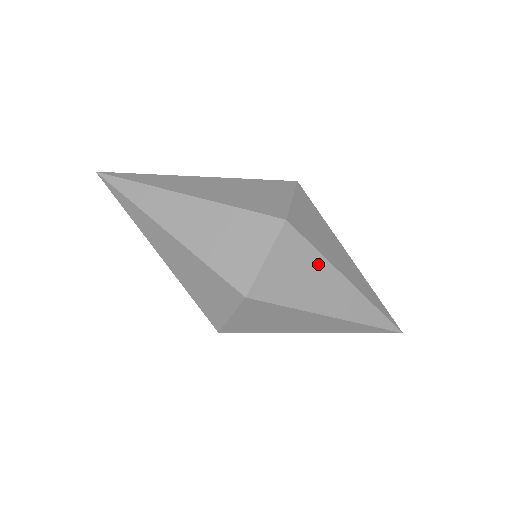
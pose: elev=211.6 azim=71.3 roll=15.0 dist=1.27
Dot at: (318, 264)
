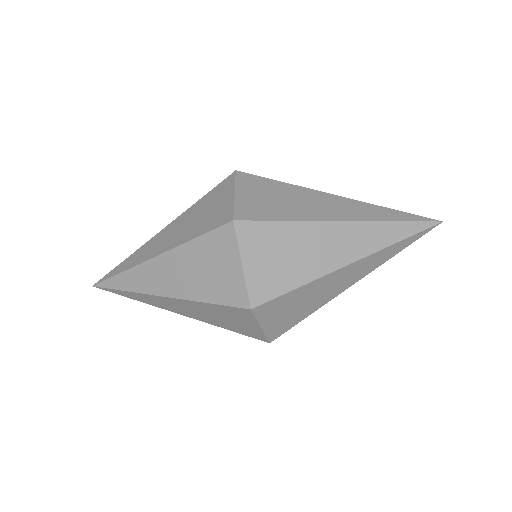
Dot at: (308, 289)
